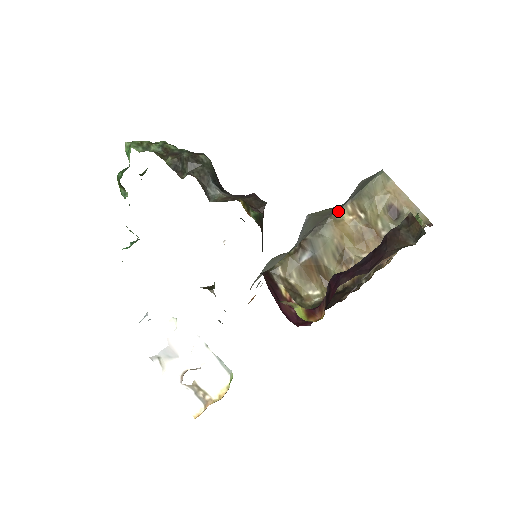
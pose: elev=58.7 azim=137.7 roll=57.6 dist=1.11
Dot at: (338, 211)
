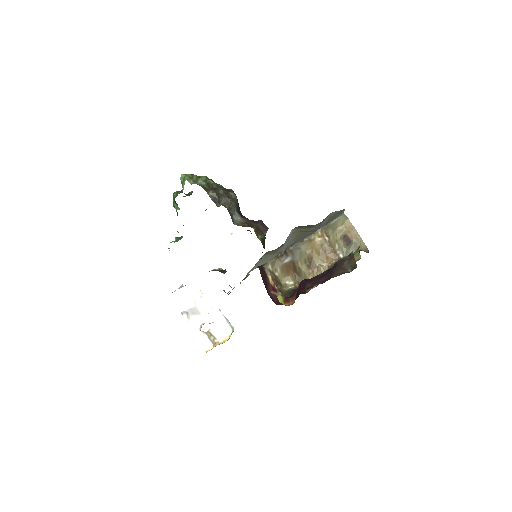
Dot at: (312, 234)
